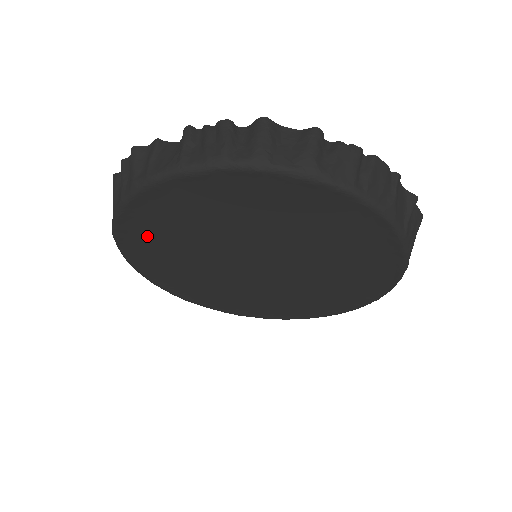
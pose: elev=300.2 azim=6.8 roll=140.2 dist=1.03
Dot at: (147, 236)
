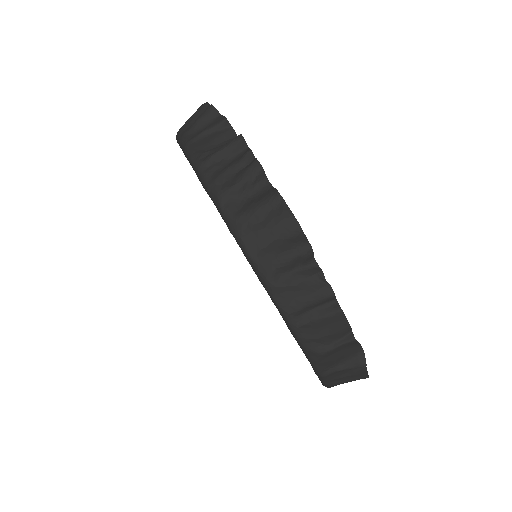
Dot at: occluded
